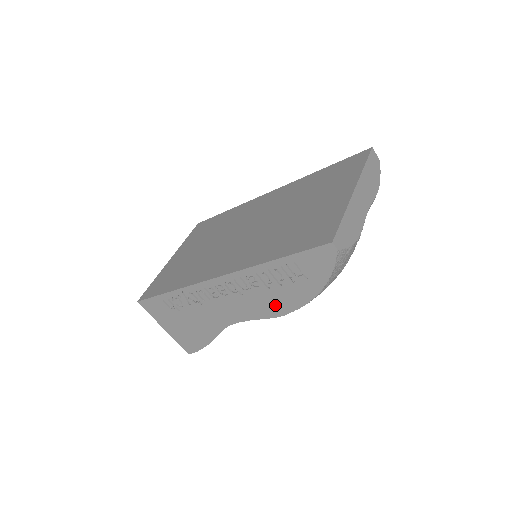
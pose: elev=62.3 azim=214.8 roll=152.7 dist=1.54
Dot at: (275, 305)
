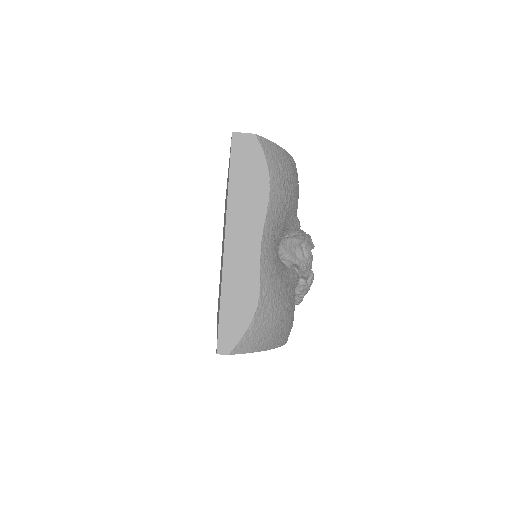
Dot at: occluded
